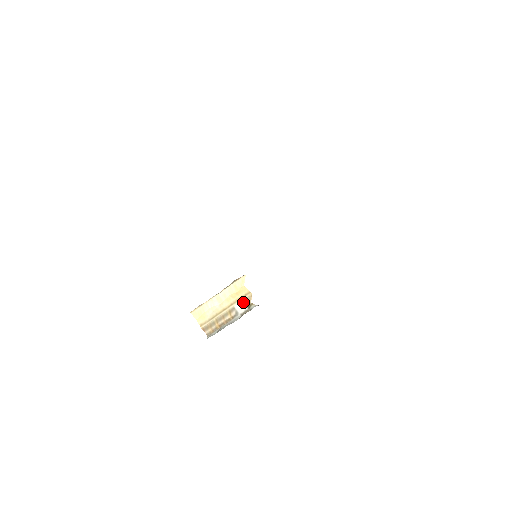
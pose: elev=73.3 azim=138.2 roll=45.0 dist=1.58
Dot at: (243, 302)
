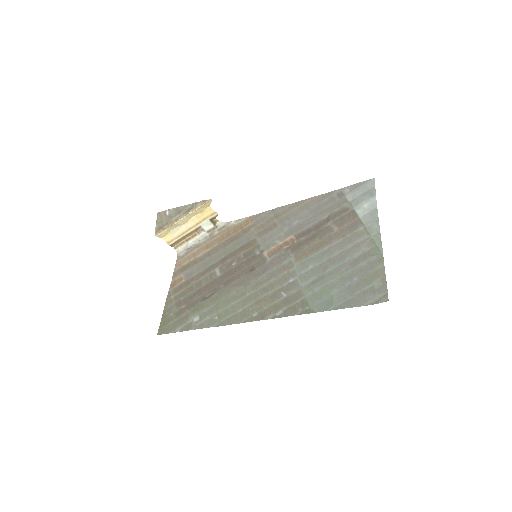
Dot at: (209, 221)
